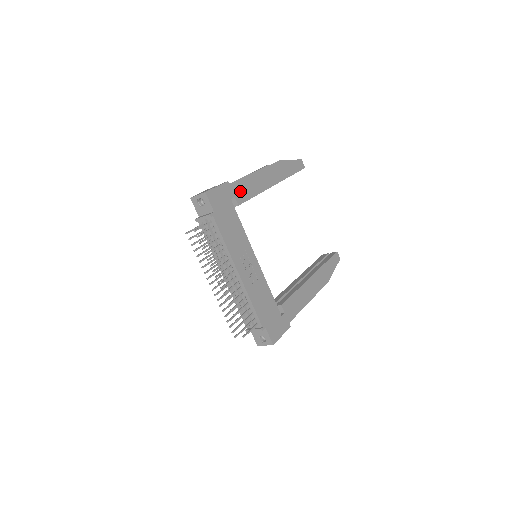
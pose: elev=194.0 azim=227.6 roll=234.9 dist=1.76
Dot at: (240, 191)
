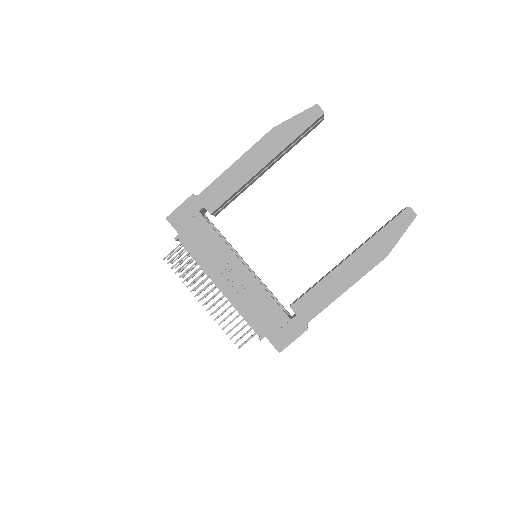
Dot at: (211, 197)
